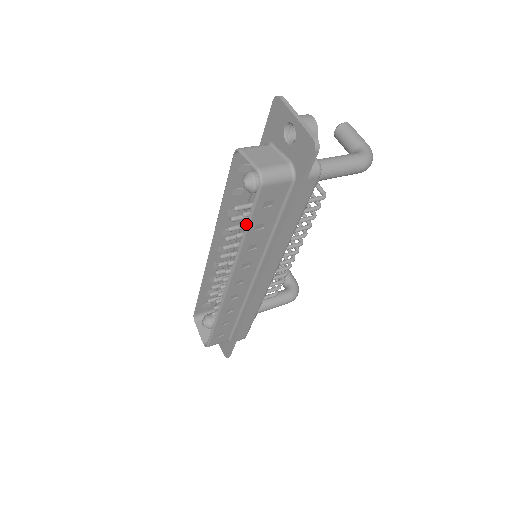
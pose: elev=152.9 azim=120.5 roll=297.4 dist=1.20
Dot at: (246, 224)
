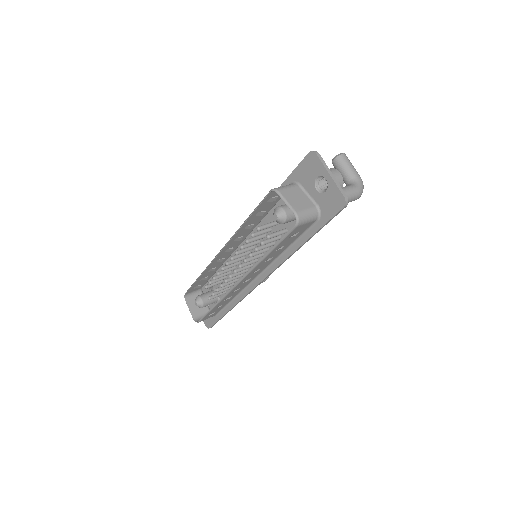
Dot at: (272, 247)
